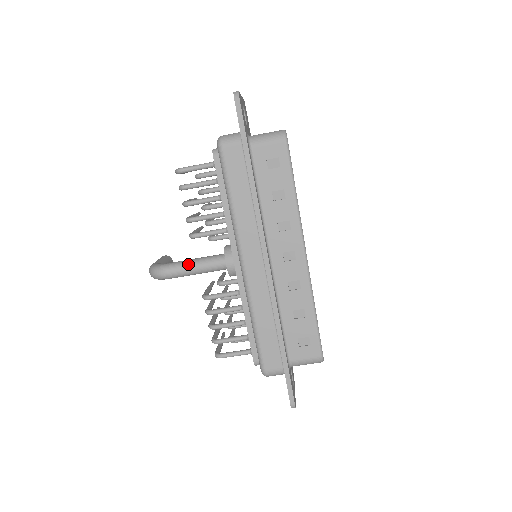
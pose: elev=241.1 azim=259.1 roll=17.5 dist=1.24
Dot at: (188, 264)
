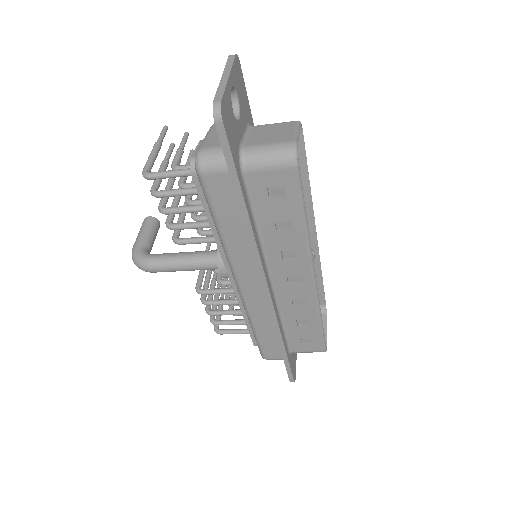
Dot at: (175, 264)
